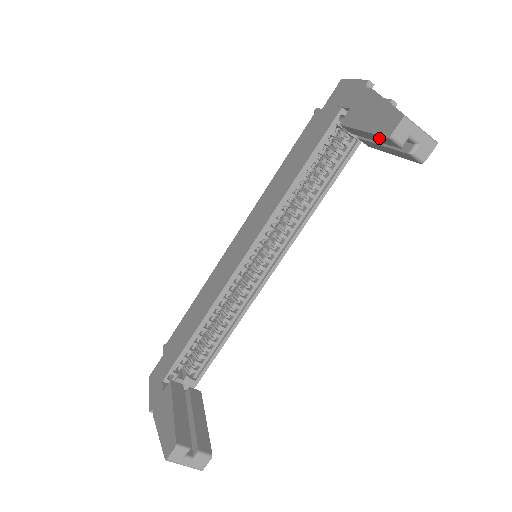
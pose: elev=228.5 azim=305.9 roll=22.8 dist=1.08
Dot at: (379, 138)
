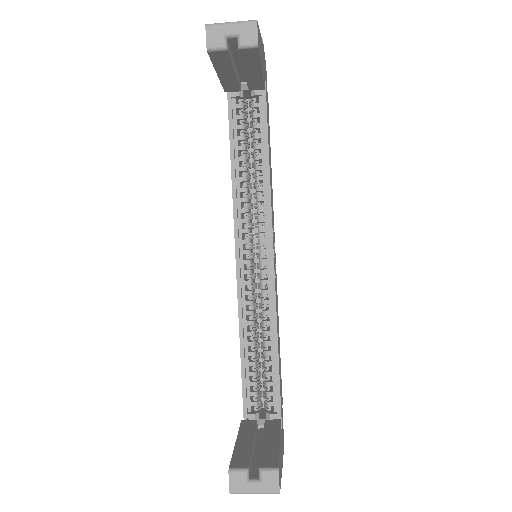
Dot at: (220, 63)
